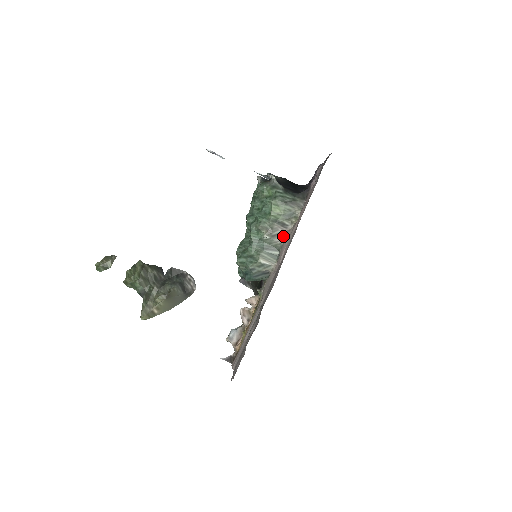
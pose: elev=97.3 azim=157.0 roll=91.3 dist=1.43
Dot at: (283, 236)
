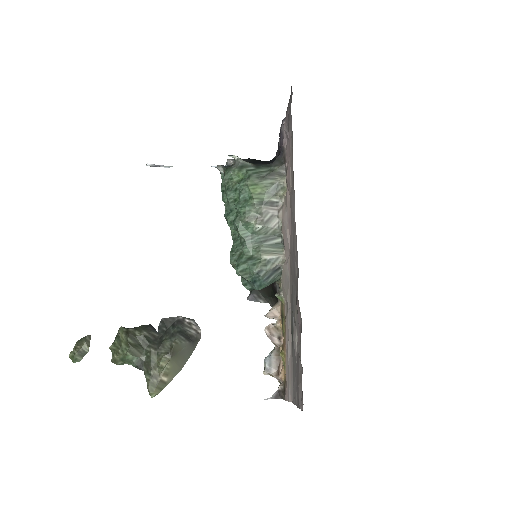
Dot at: (277, 217)
